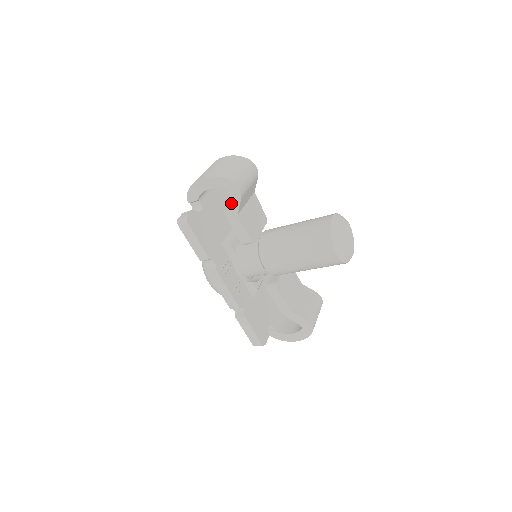
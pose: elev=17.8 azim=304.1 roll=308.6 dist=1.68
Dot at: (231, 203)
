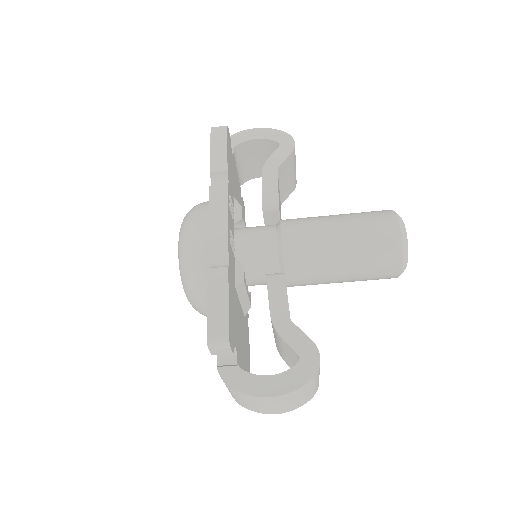
Dot at: (276, 155)
